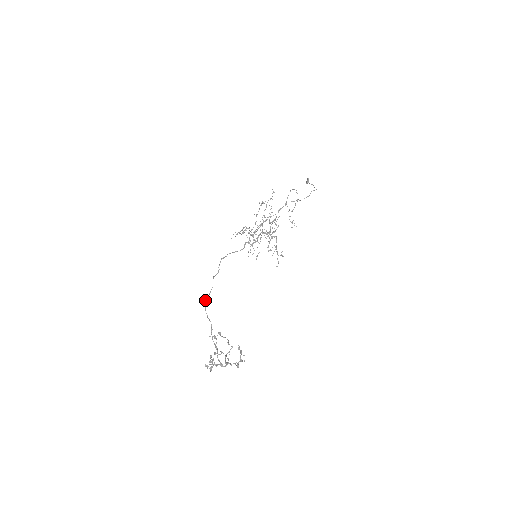
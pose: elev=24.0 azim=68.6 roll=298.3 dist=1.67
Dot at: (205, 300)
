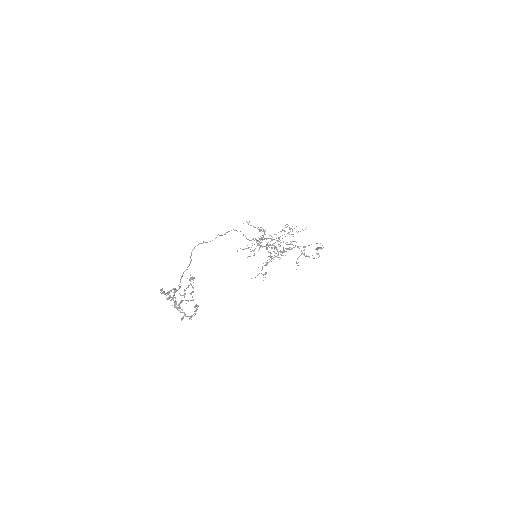
Dot at: (199, 243)
